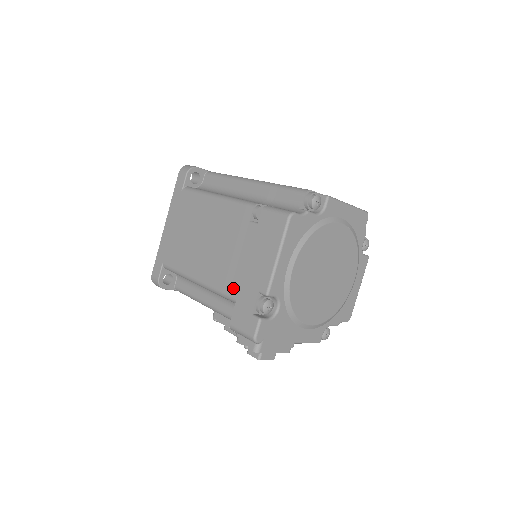
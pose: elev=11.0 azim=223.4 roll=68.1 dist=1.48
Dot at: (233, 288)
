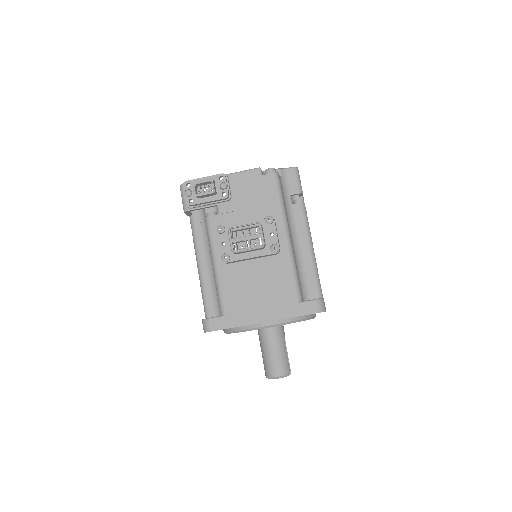
Dot at: occluded
